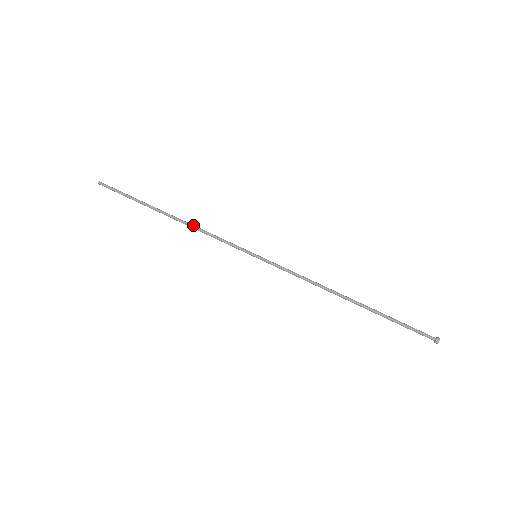
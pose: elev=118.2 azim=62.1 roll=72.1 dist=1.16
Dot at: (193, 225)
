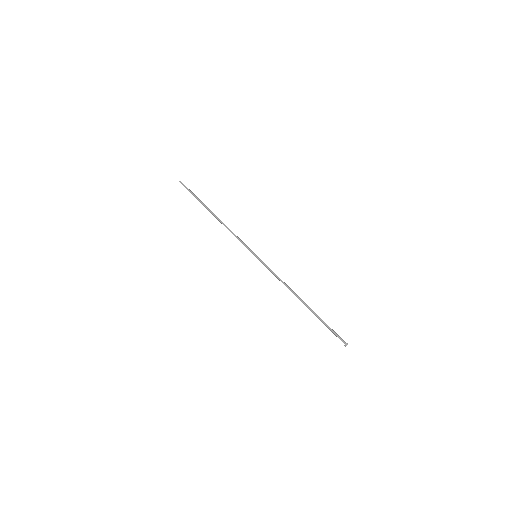
Dot at: occluded
